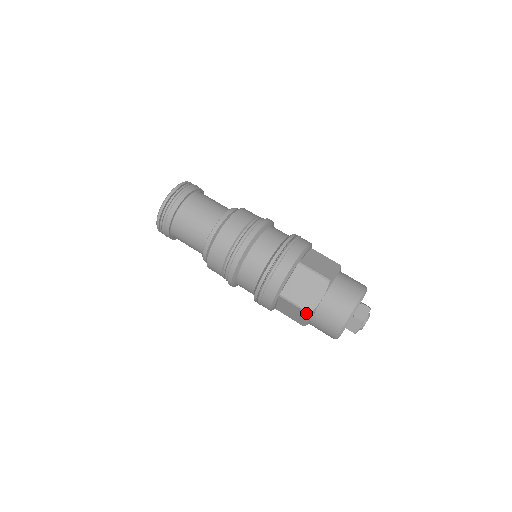
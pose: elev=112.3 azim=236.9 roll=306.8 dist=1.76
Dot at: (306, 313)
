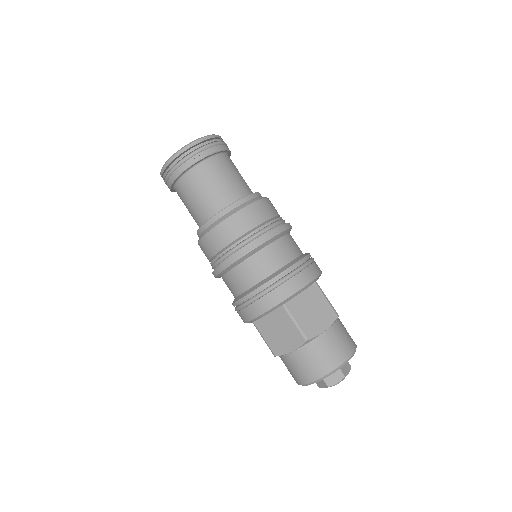
Dot at: (272, 352)
